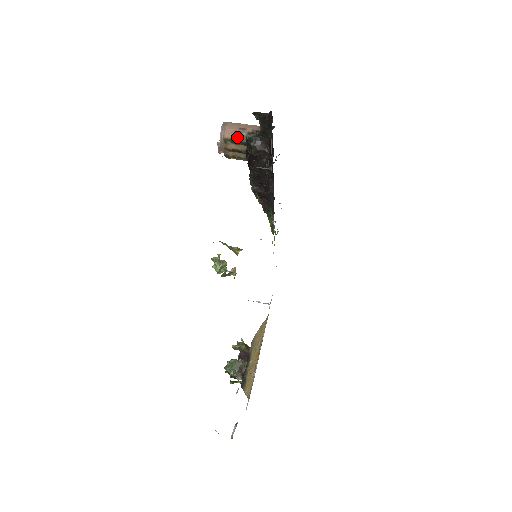
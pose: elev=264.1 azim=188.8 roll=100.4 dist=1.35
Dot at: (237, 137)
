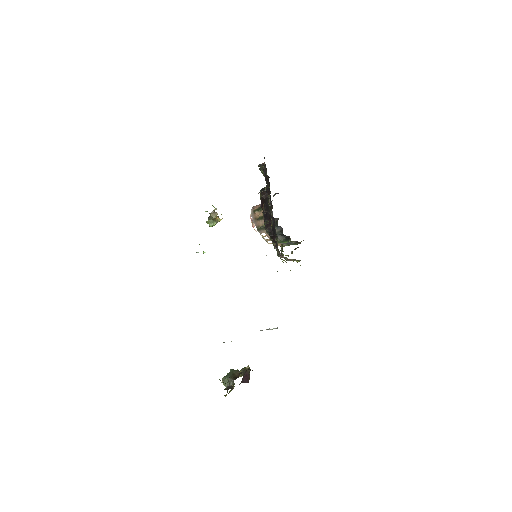
Dot at: occluded
